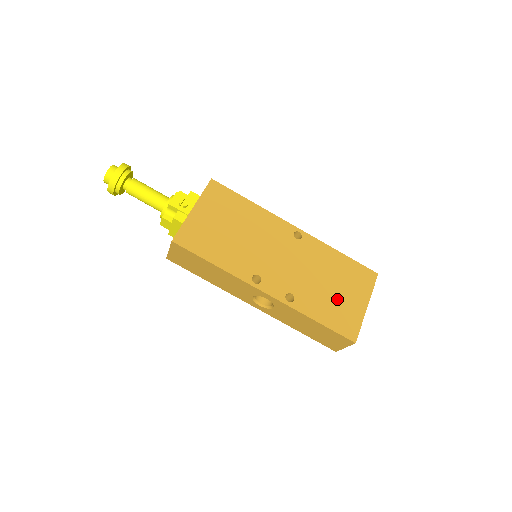
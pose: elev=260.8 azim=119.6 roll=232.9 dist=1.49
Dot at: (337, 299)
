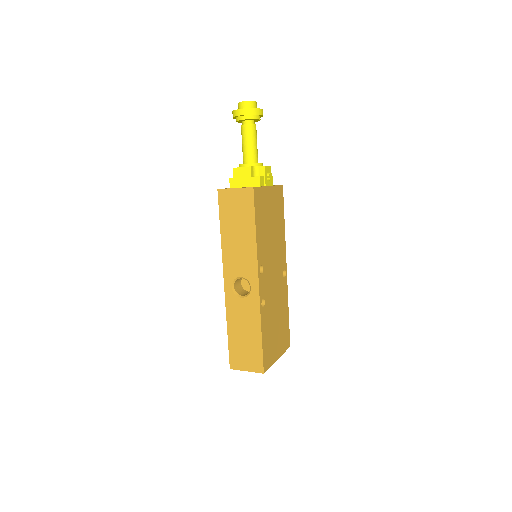
Dot at: (274, 335)
